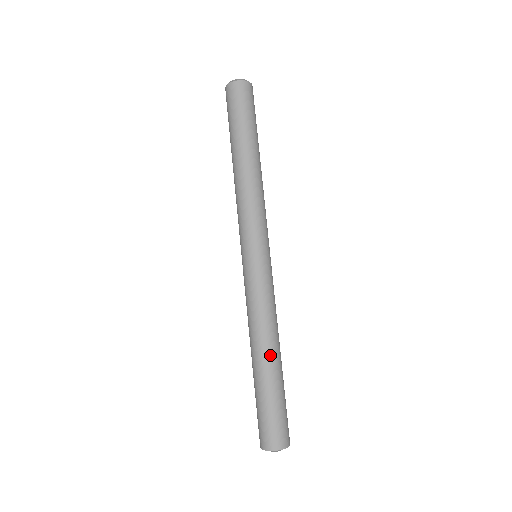
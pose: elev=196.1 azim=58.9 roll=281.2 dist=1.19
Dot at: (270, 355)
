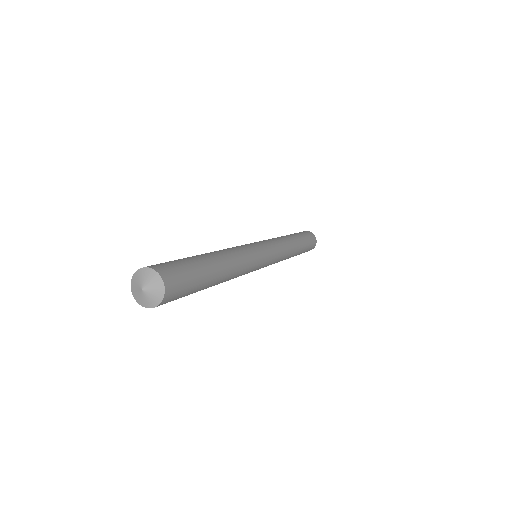
Dot at: (208, 253)
